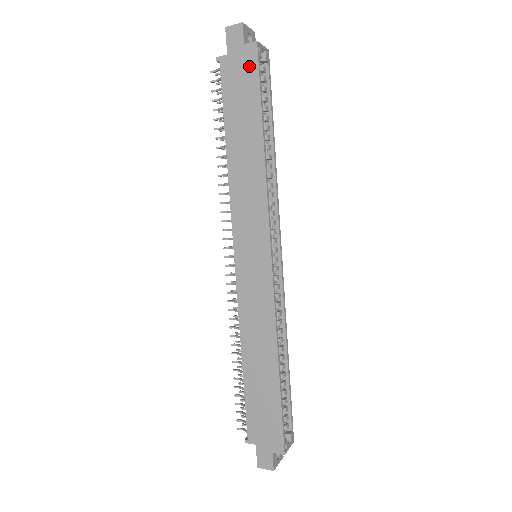
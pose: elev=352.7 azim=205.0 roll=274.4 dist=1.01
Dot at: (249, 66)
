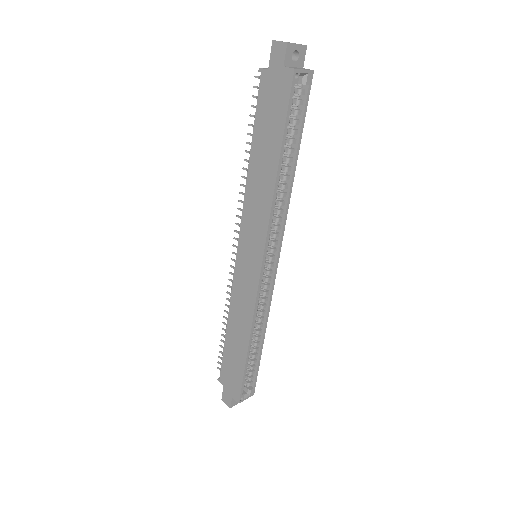
Dot at: (282, 91)
